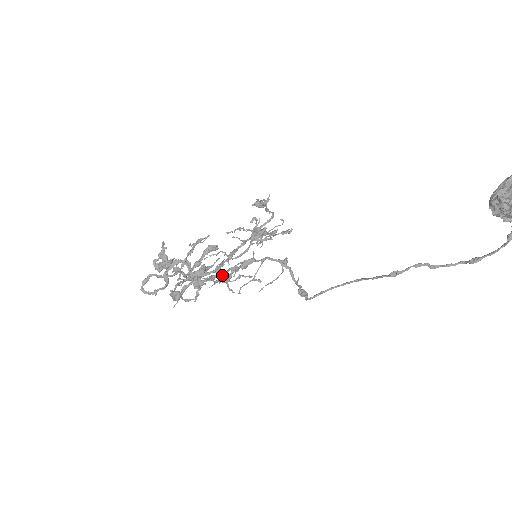
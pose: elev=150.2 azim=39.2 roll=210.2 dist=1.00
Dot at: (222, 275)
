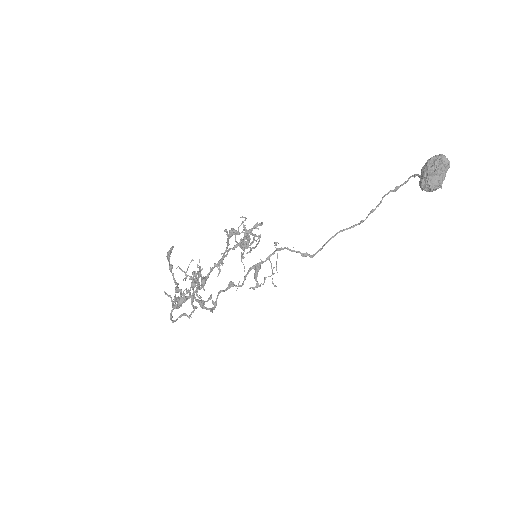
Dot at: (243, 281)
